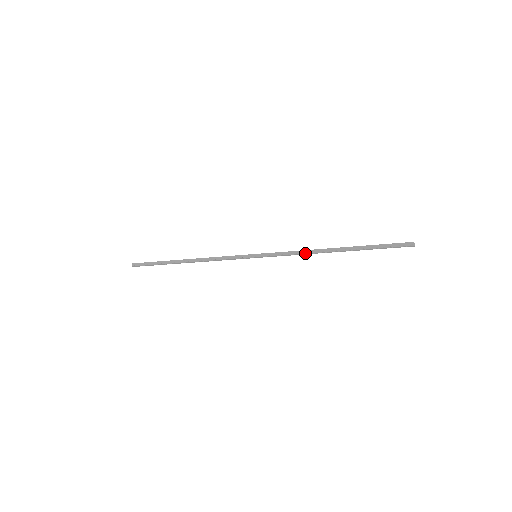
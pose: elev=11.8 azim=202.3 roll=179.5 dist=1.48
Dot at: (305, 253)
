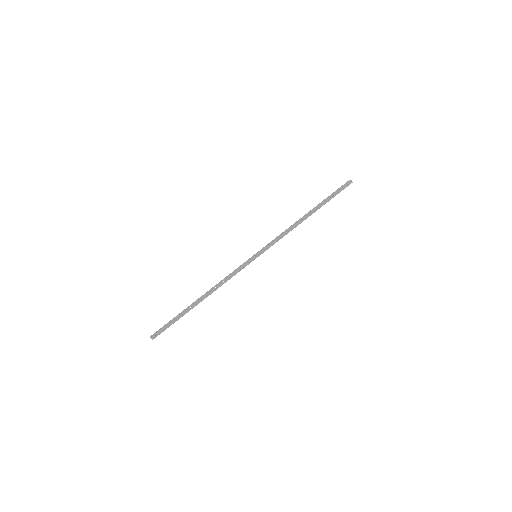
Dot at: (289, 228)
